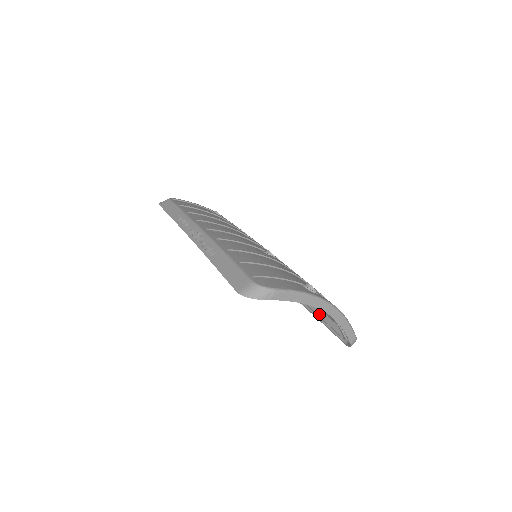
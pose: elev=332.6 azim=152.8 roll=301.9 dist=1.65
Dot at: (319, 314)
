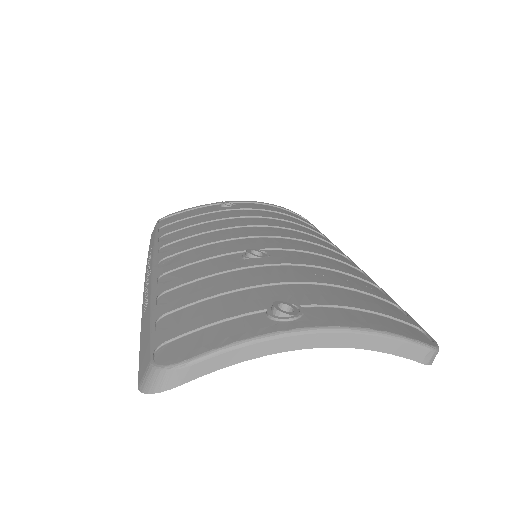
Dot at: occluded
